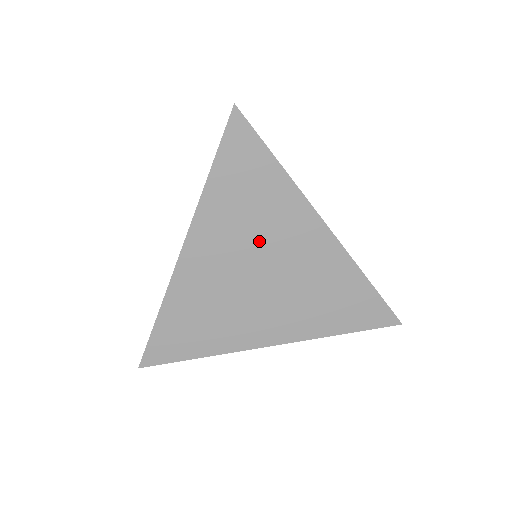
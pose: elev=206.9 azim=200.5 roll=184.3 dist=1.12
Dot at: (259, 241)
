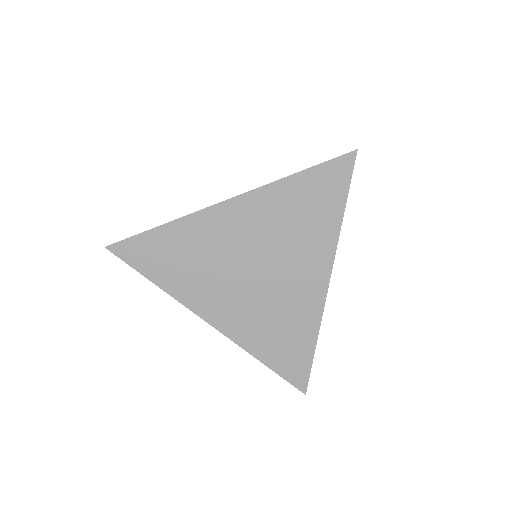
Dot at: (223, 262)
